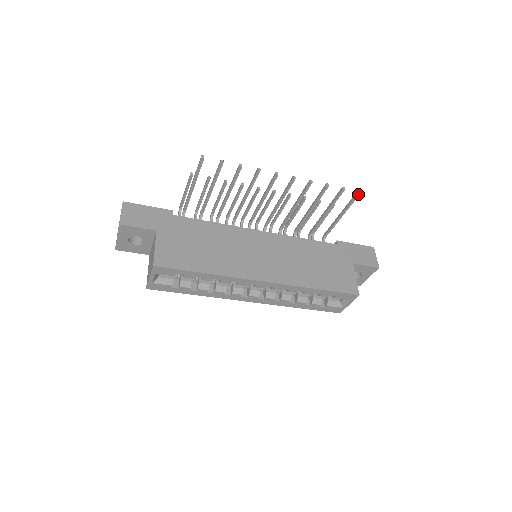
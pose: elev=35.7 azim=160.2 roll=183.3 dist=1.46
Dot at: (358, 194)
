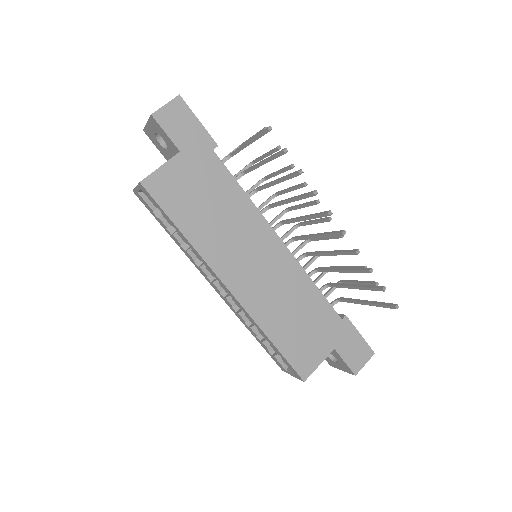
Dot at: (394, 307)
